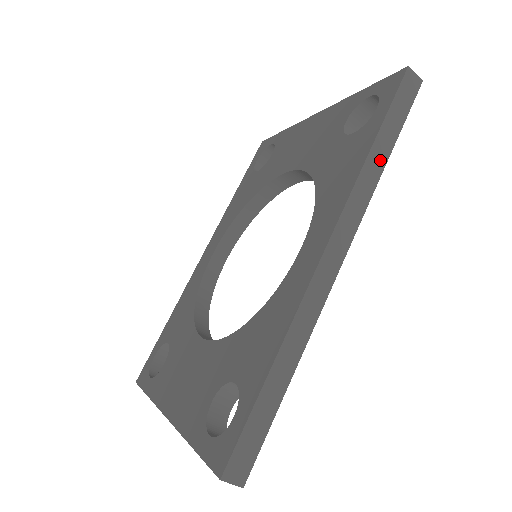
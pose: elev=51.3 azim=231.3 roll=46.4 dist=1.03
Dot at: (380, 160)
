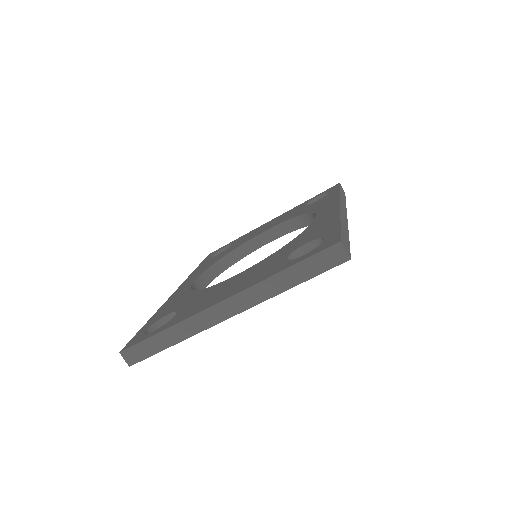
Dot at: (344, 199)
